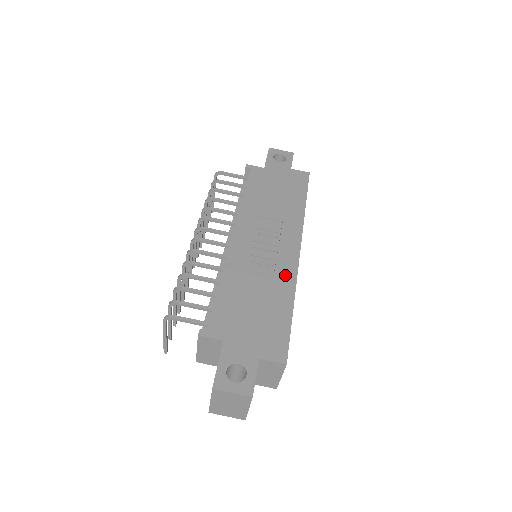
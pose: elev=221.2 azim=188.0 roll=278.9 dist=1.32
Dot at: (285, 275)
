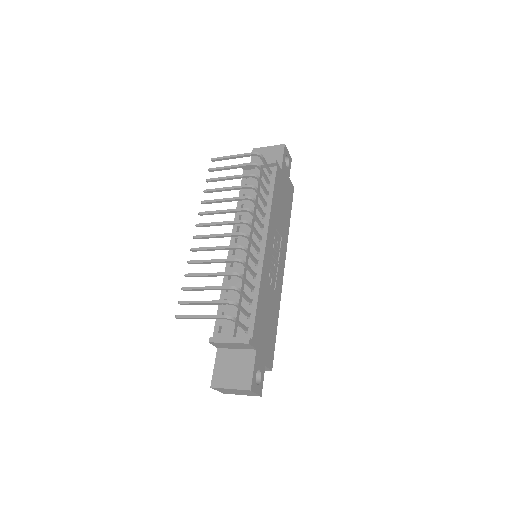
Dot at: (278, 293)
